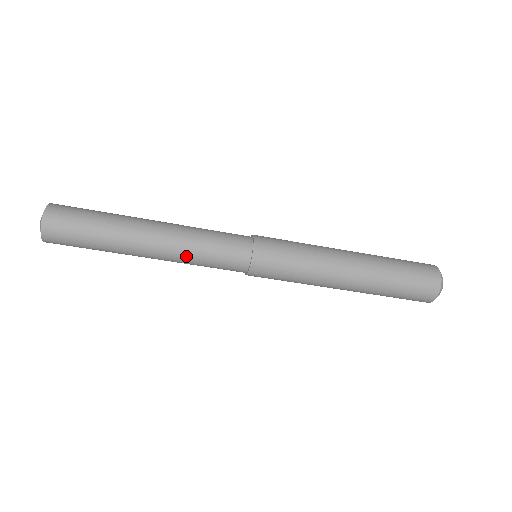
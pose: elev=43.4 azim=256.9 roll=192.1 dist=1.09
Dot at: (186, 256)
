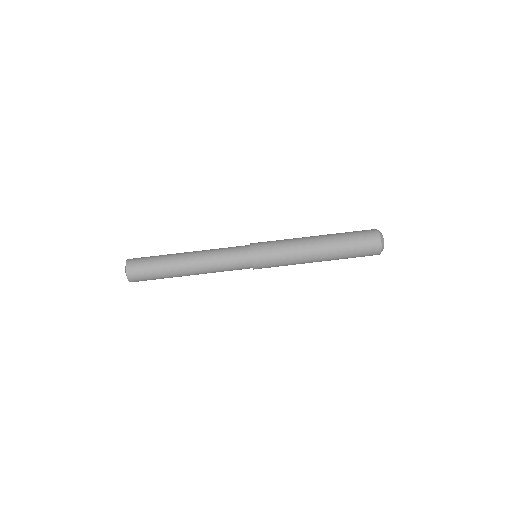
Dot at: (212, 265)
